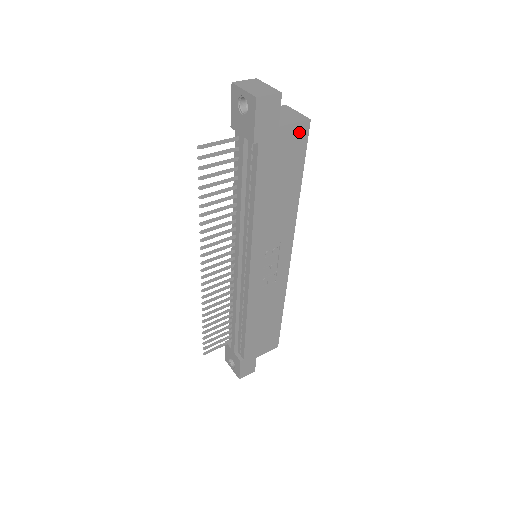
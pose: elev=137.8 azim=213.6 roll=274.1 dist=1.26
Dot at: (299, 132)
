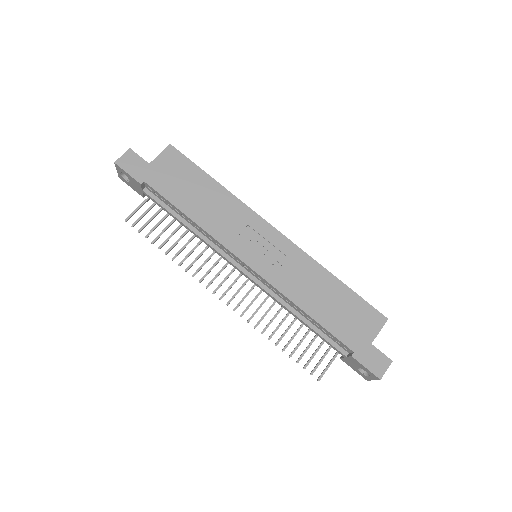
Dot at: (170, 156)
